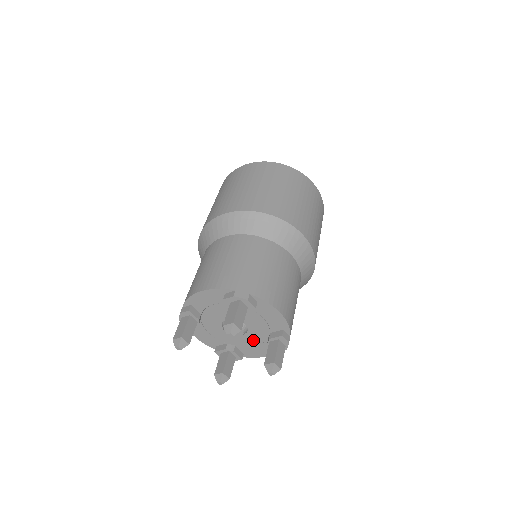
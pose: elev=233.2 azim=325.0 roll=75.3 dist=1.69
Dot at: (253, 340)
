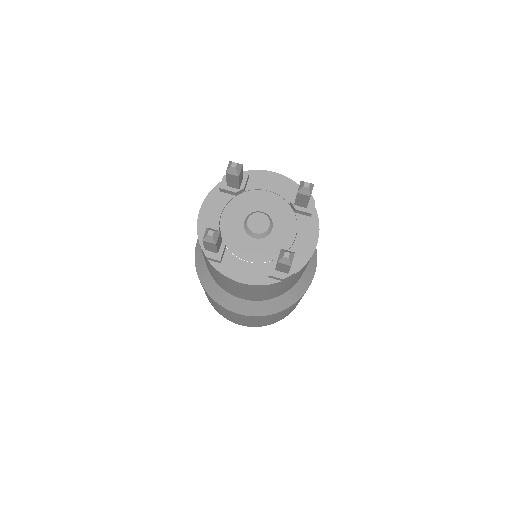
Dot at: (287, 230)
